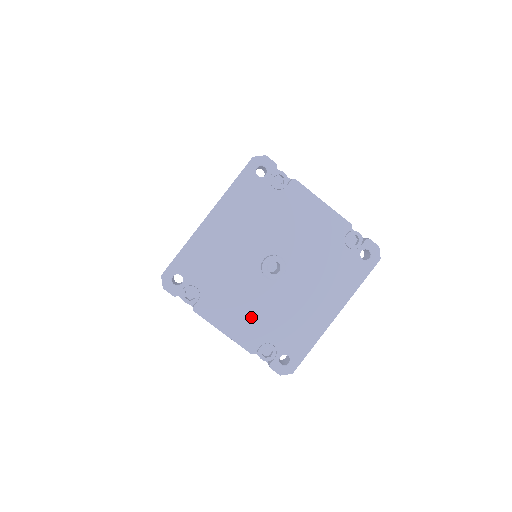
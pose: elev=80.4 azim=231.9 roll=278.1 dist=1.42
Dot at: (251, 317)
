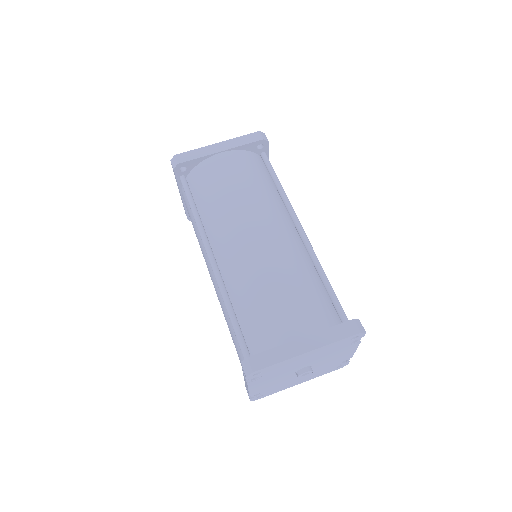
Dot at: (268, 385)
